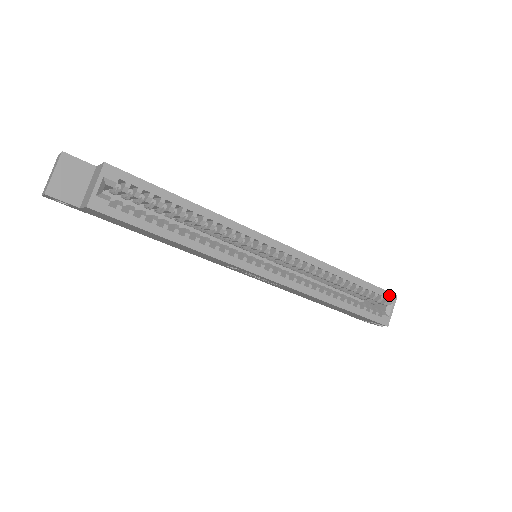
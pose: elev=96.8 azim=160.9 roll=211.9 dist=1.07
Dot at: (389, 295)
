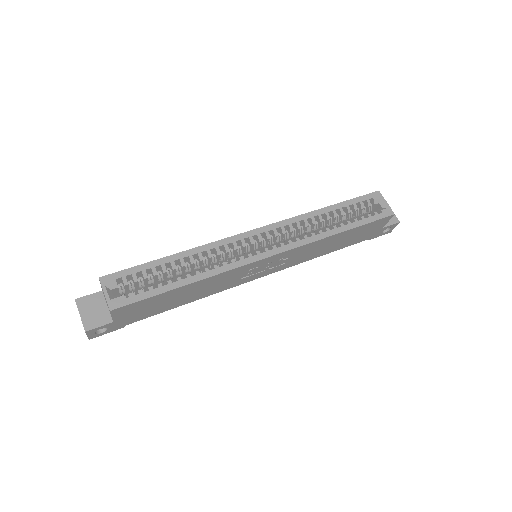
Dot at: (372, 195)
